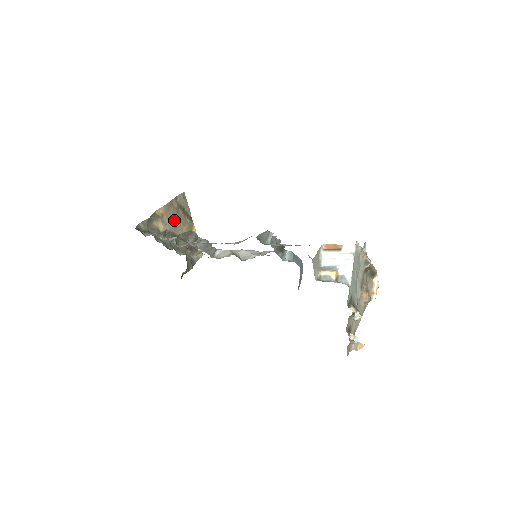
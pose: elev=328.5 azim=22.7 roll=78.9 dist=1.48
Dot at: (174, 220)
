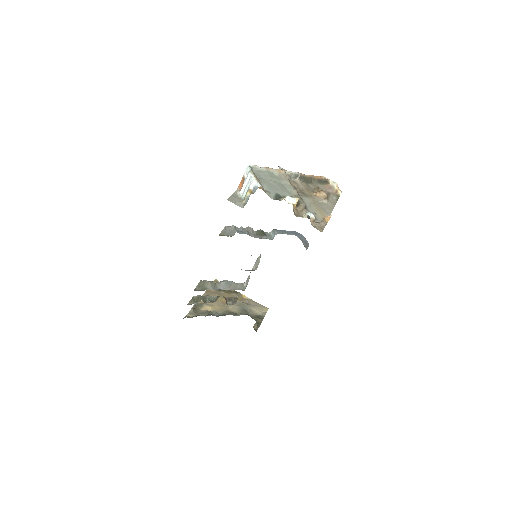
Dot at: (220, 300)
